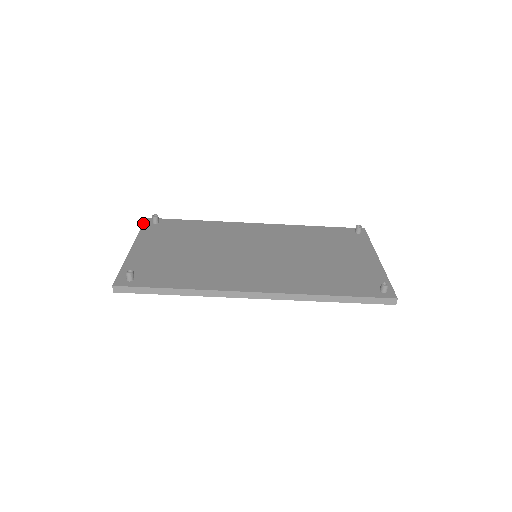
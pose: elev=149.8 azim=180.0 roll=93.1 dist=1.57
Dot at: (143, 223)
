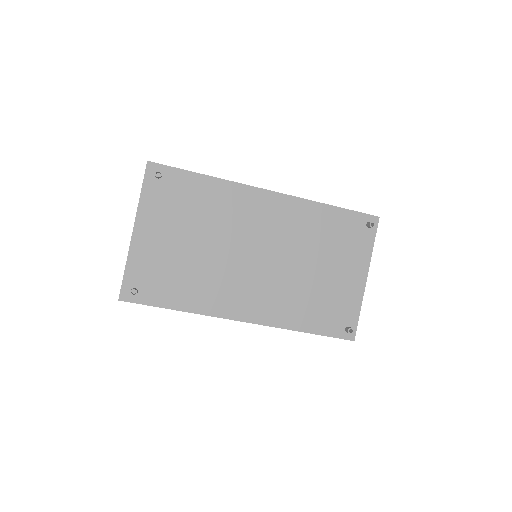
Dot at: (144, 175)
